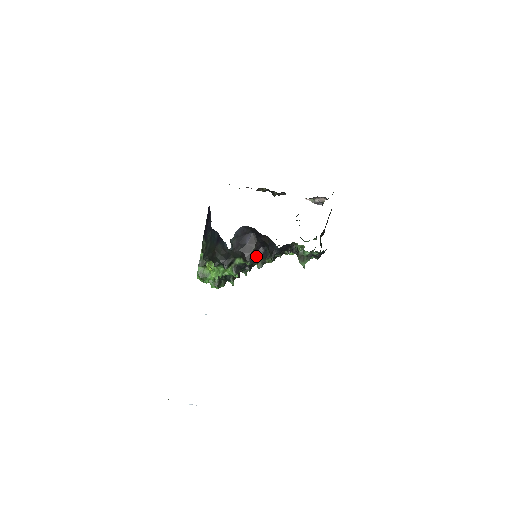
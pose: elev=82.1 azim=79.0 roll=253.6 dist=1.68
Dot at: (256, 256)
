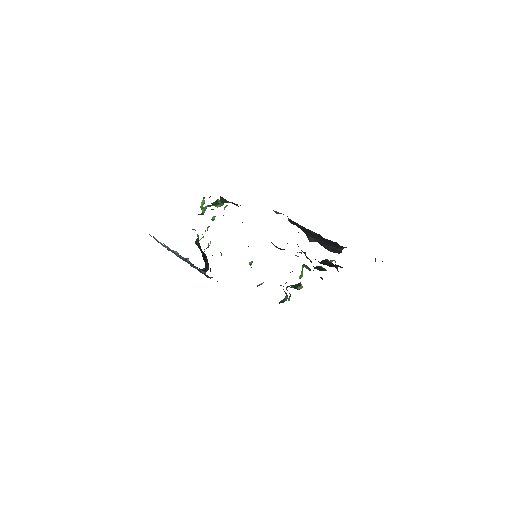
Dot at: occluded
